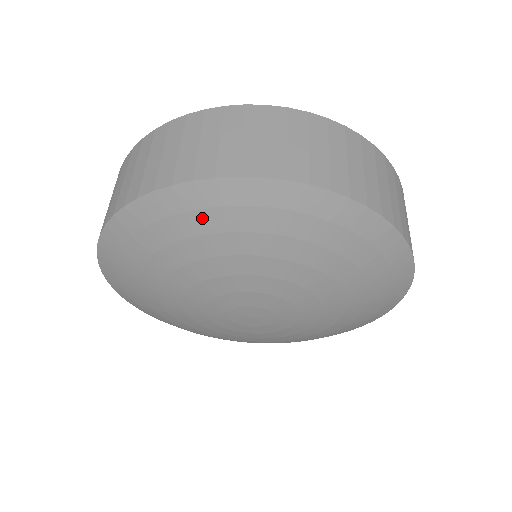
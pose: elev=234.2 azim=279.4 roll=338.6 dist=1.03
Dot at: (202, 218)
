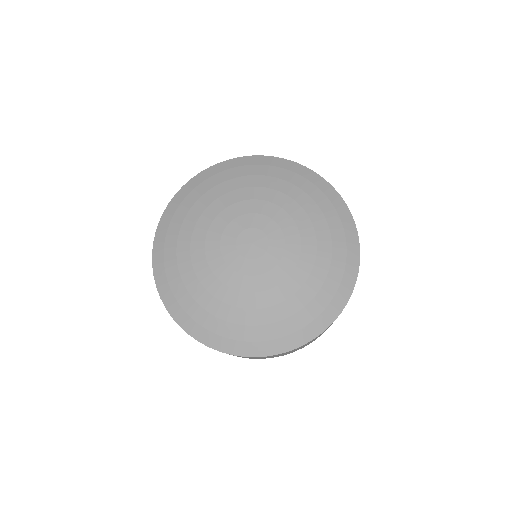
Dot at: (207, 183)
